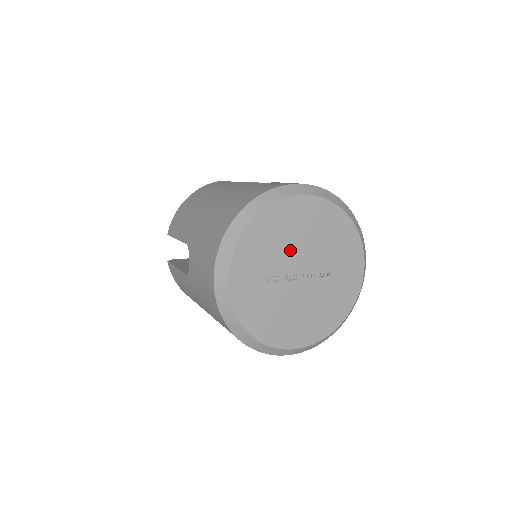
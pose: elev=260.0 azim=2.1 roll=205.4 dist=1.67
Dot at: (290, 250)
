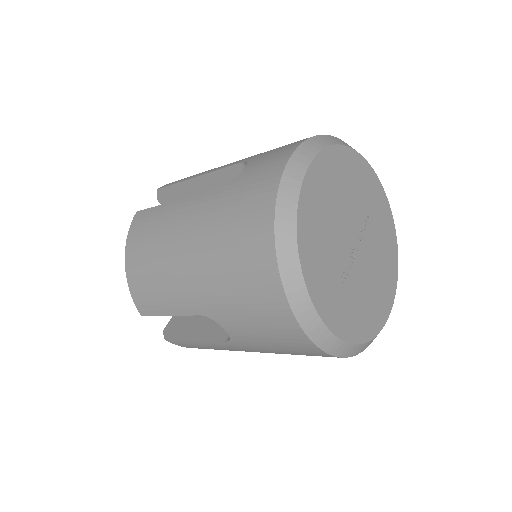
Dot at: (336, 232)
